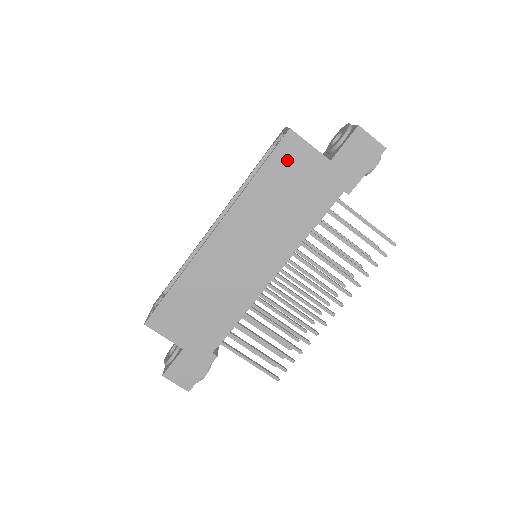
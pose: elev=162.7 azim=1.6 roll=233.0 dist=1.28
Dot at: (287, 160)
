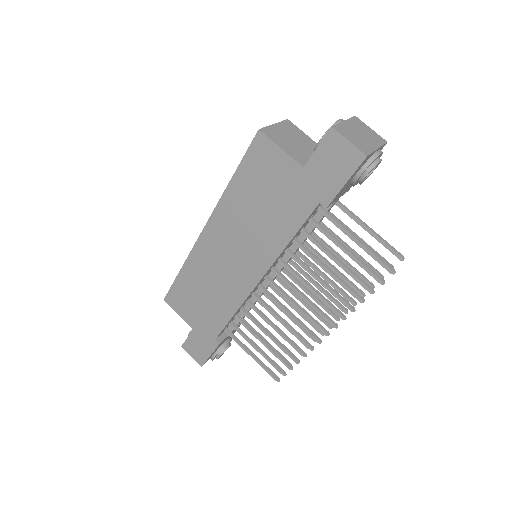
Dot at: (259, 164)
